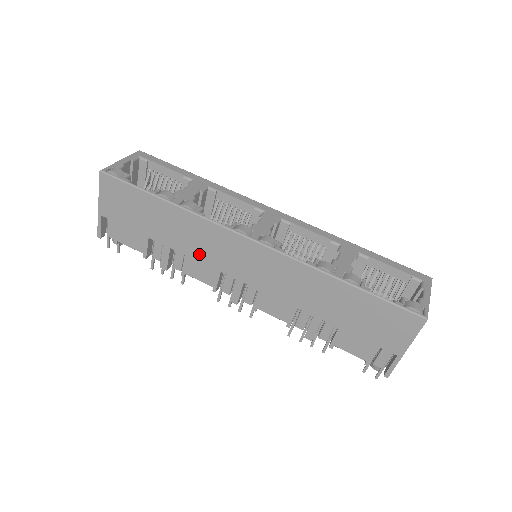
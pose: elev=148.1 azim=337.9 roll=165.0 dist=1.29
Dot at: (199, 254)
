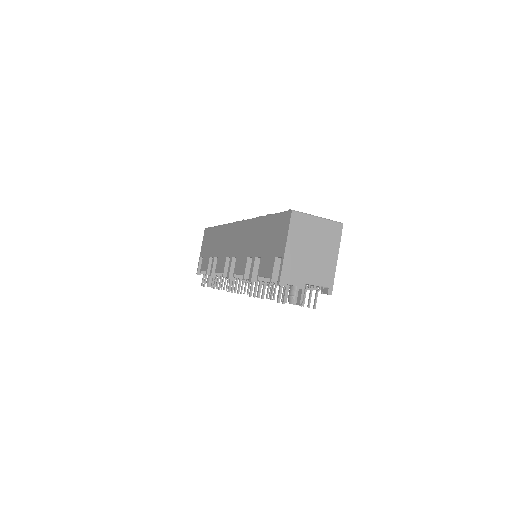
Dot at: (222, 251)
